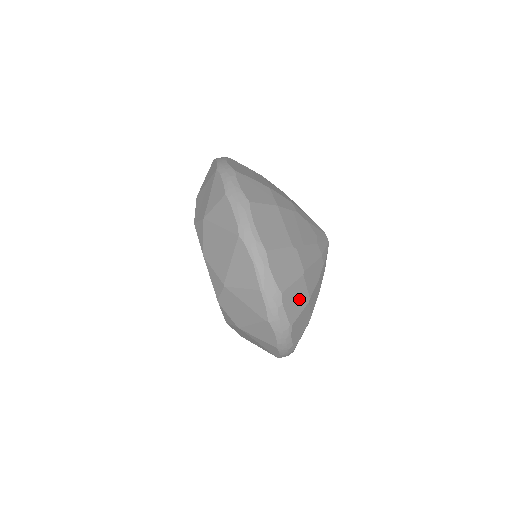
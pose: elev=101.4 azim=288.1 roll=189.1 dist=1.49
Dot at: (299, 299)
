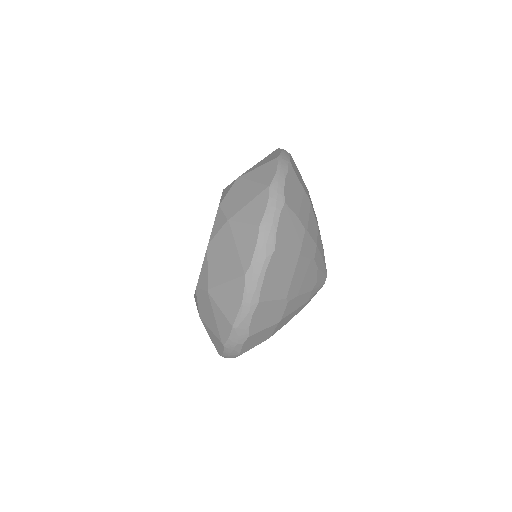
Dot at: (261, 338)
